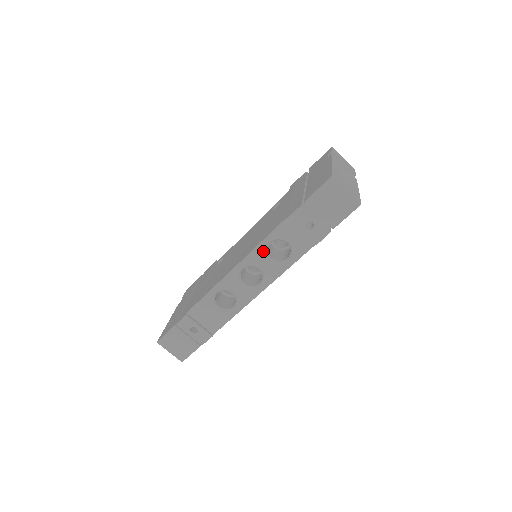
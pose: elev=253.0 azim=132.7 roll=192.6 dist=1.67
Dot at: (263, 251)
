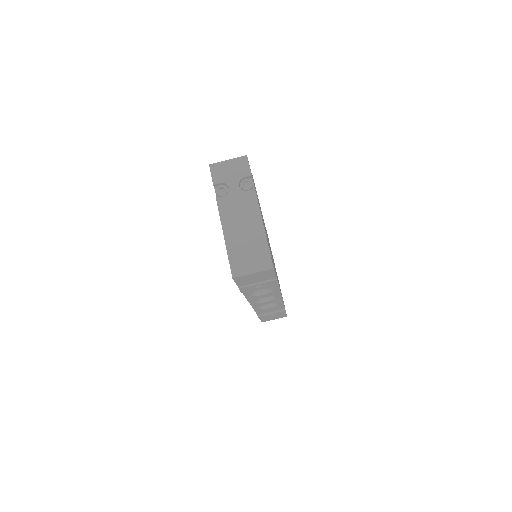
Dot at: (253, 297)
